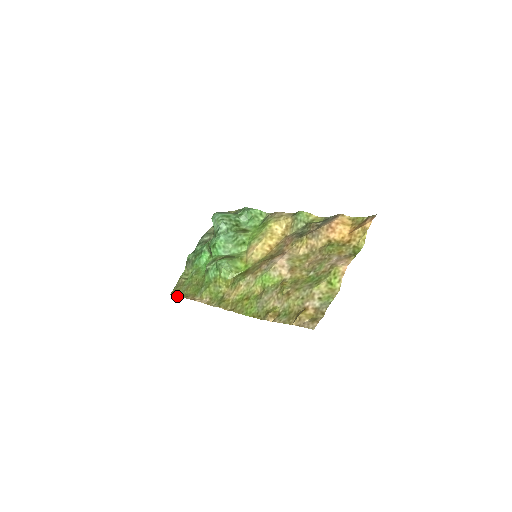
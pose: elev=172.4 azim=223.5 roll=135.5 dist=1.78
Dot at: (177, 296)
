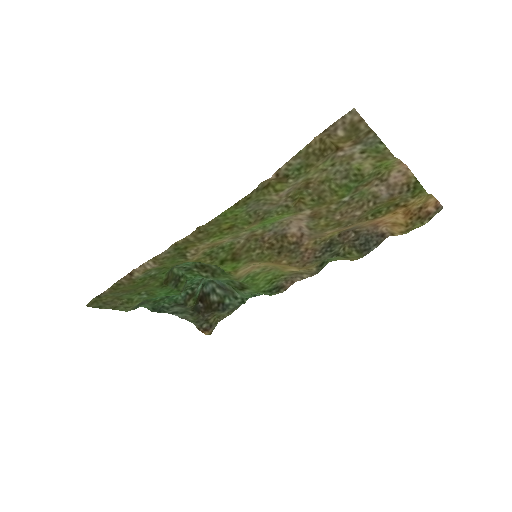
Dot at: (101, 293)
